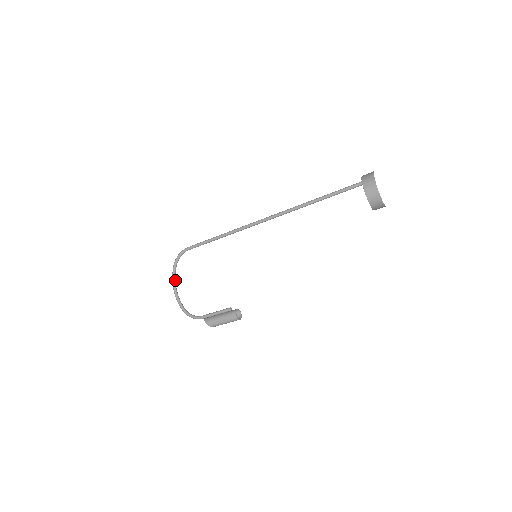
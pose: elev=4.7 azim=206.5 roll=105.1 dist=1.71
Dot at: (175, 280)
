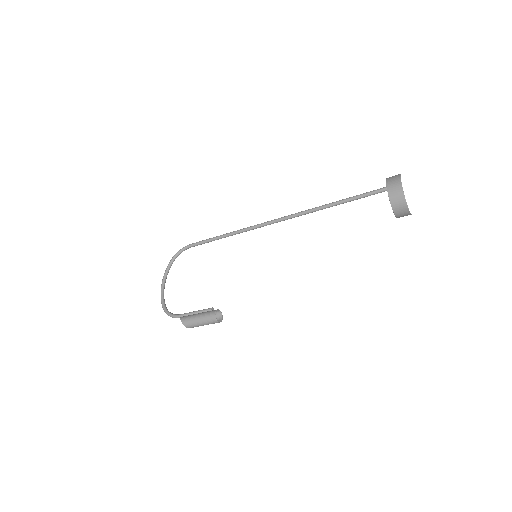
Dot at: occluded
